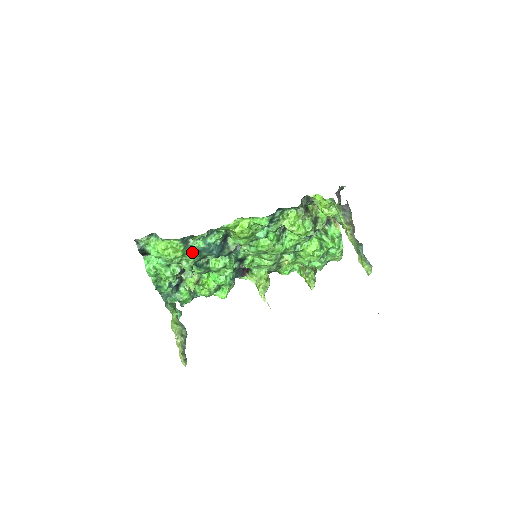
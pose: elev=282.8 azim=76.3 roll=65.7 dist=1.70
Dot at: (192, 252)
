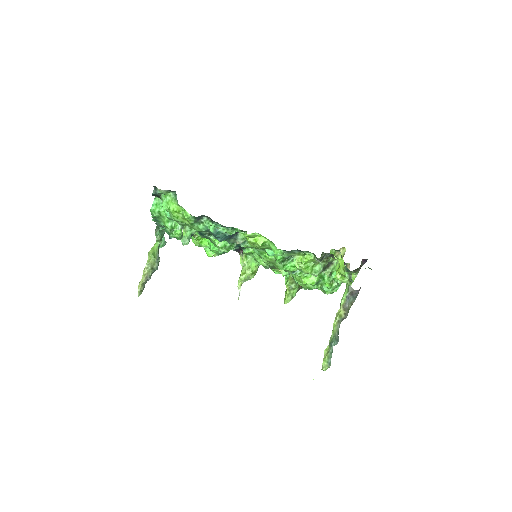
Dot at: (199, 227)
